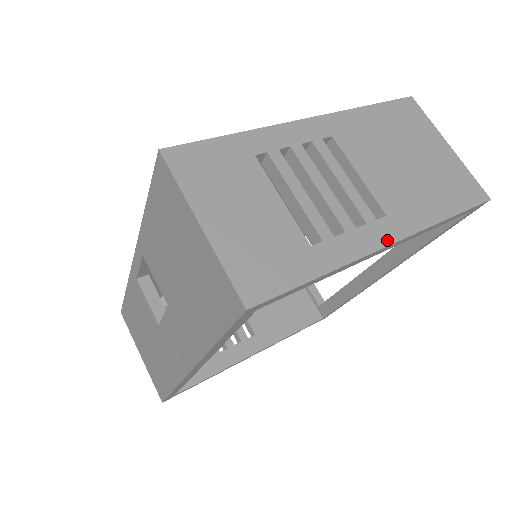
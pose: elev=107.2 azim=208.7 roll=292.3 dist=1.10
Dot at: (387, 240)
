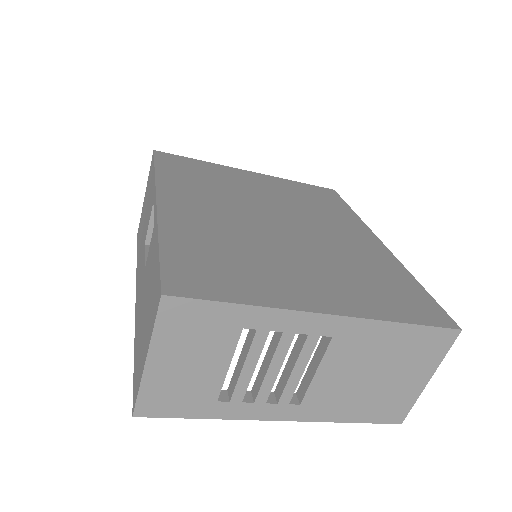
Dot at: (280, 418)
